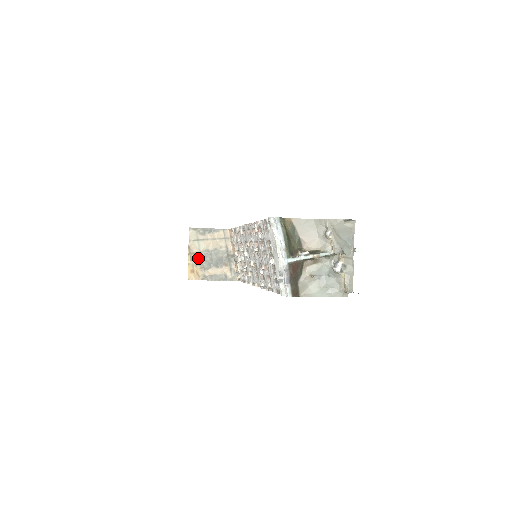
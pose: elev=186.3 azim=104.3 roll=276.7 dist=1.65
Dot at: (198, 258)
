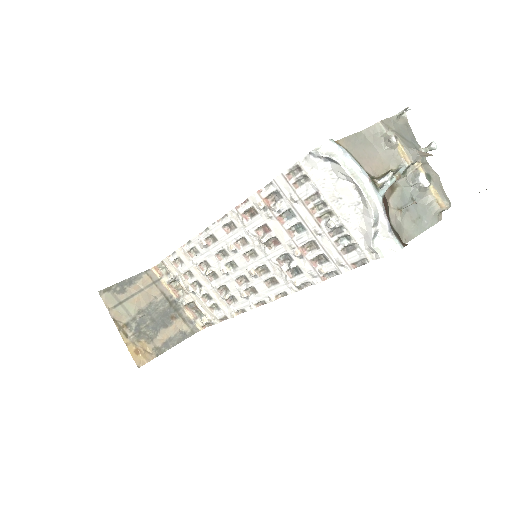
Dot at: (135, 328)
